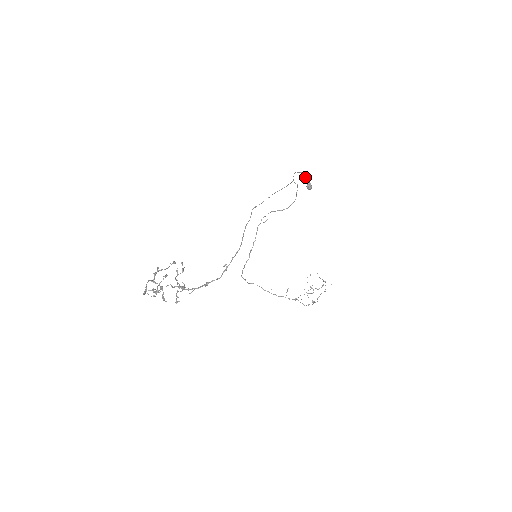
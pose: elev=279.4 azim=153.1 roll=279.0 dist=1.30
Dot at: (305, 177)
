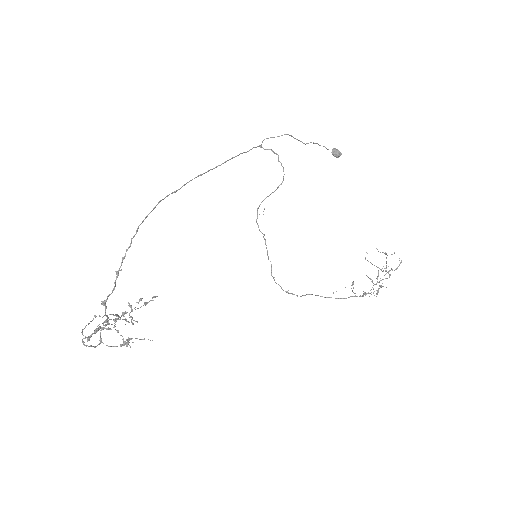
Dot at: (313, 143)
